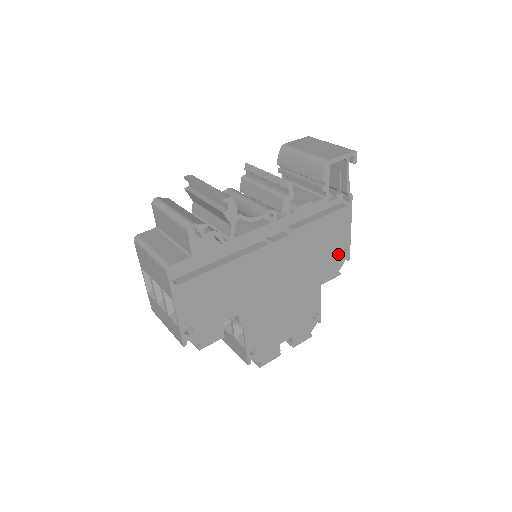
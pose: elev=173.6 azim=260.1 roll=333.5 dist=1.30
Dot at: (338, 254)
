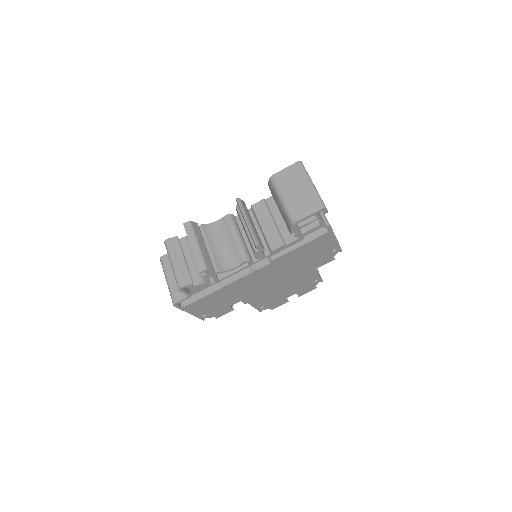
Dot at: (327, 253)
